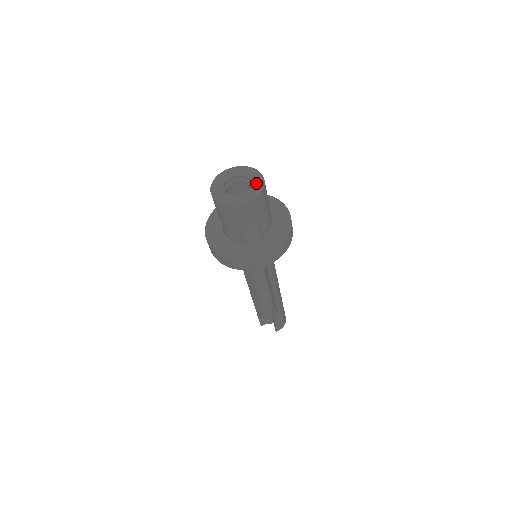
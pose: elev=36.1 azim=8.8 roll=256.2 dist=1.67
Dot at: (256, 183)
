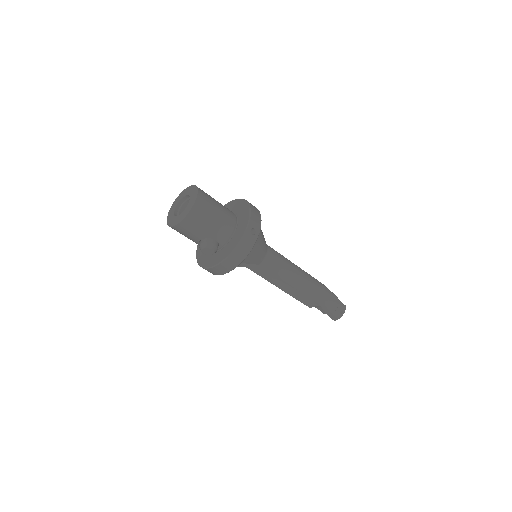
Dot at: (190, 202)
